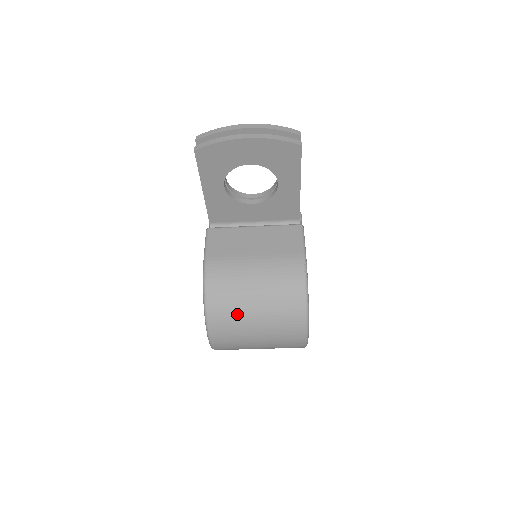
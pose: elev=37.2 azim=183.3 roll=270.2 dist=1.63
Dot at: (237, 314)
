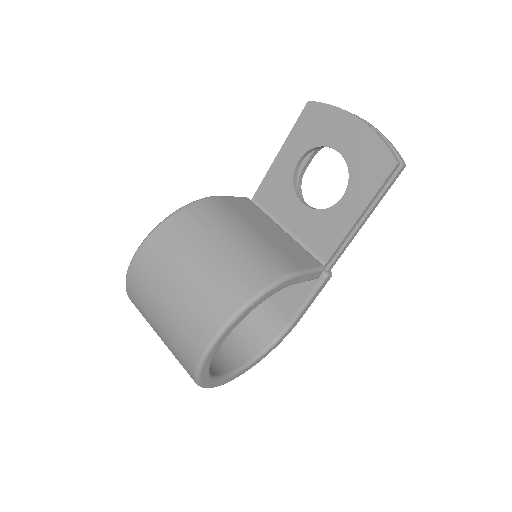
Dot at: (184, 246)
